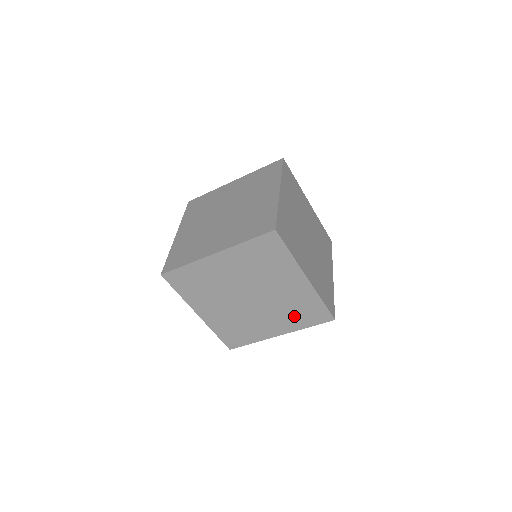
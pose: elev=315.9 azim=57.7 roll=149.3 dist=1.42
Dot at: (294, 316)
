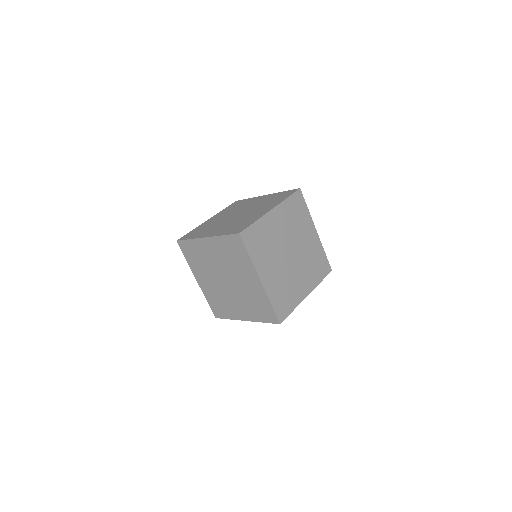
Dot at: (254, 308)
